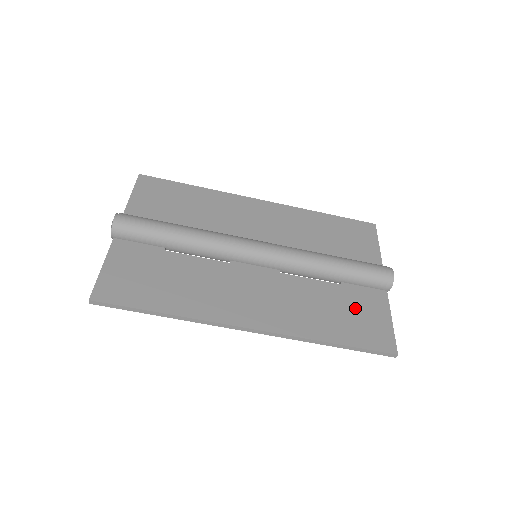
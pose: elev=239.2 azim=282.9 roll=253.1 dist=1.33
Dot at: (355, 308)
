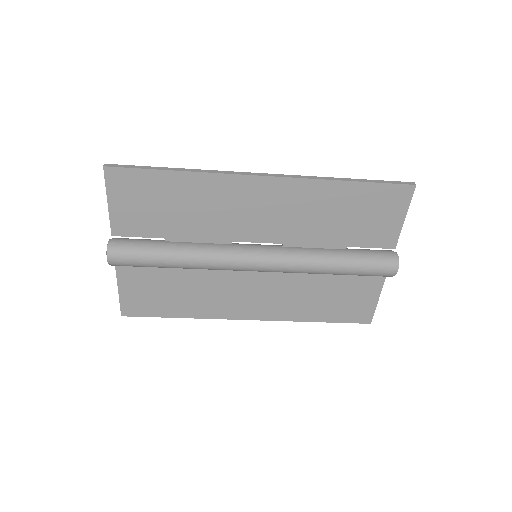
Dot at: (347, 293)
